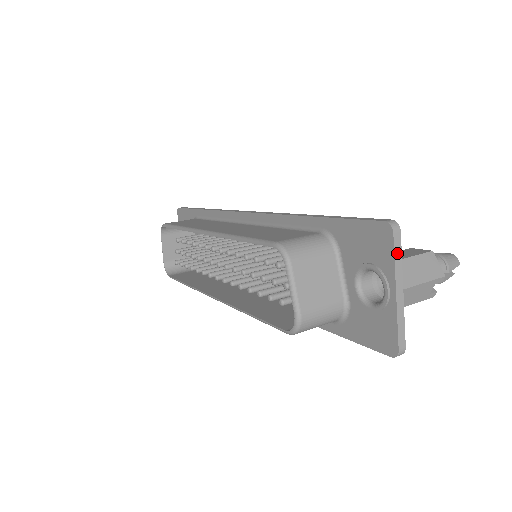
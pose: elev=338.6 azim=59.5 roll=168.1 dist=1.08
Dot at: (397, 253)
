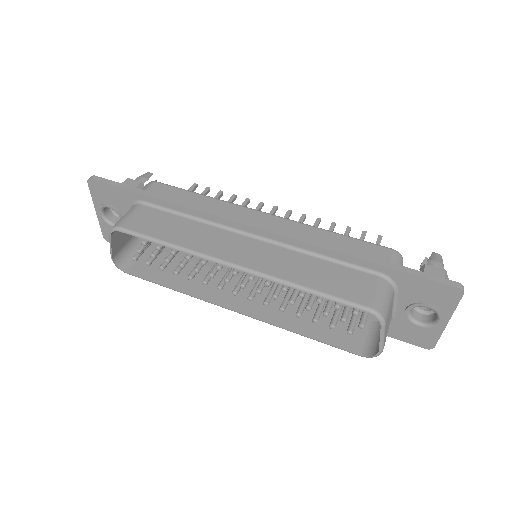
Dot at: (458, 303)
